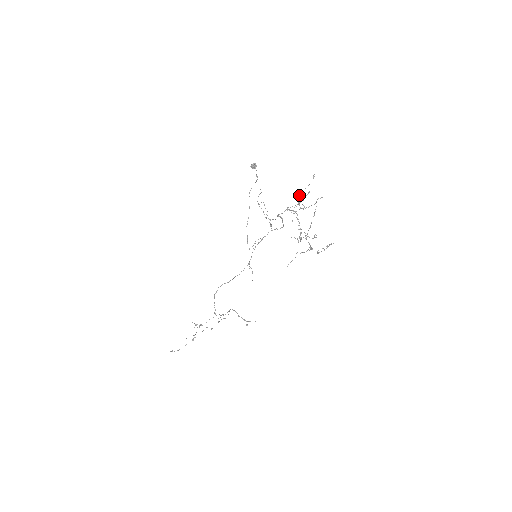
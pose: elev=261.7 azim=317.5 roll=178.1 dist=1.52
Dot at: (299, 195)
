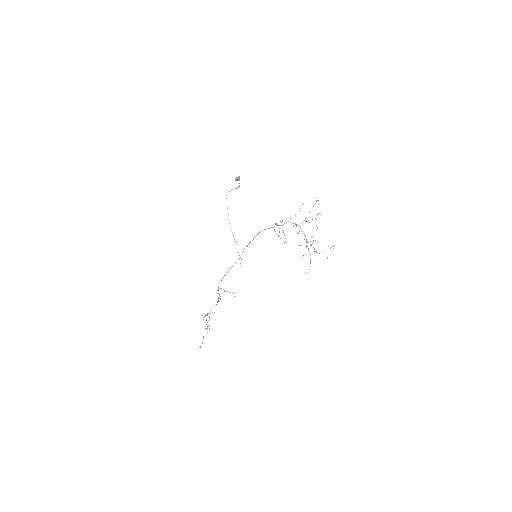
Dot at: occluded
